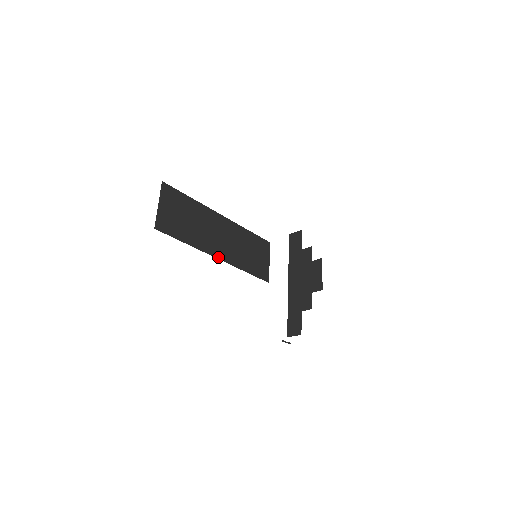
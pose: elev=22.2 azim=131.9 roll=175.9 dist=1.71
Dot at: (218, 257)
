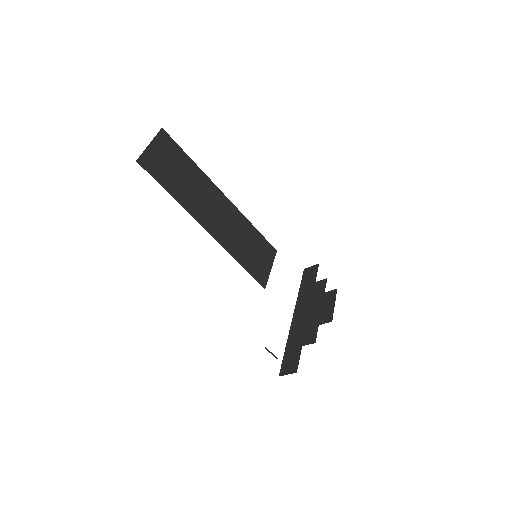
Dot at: (207, 229)
